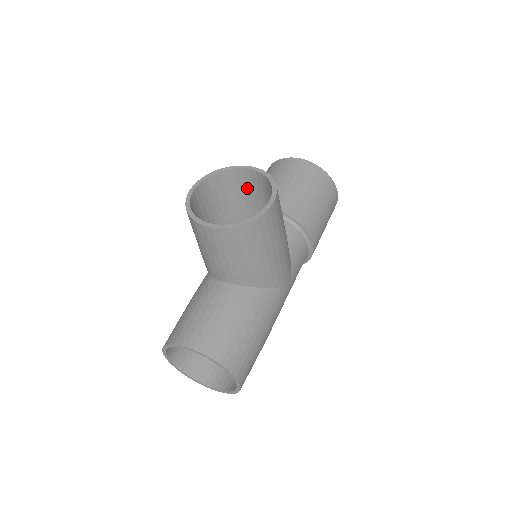
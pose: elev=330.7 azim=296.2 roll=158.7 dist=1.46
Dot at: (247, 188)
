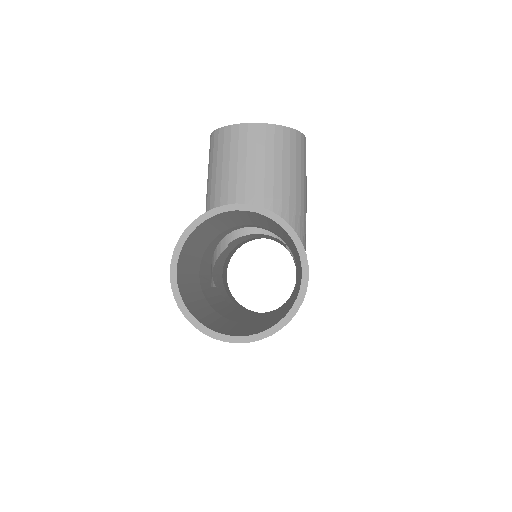
Dot at: occluded
